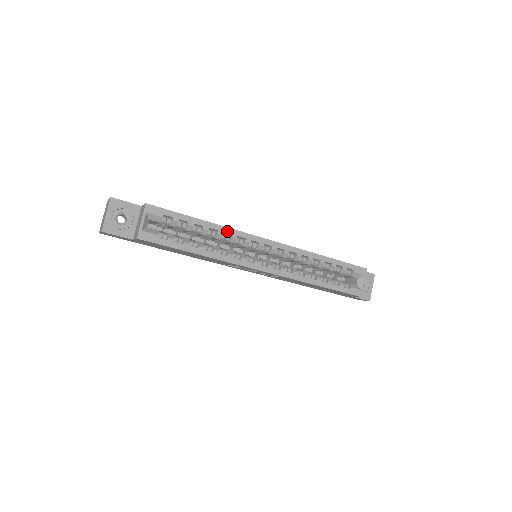
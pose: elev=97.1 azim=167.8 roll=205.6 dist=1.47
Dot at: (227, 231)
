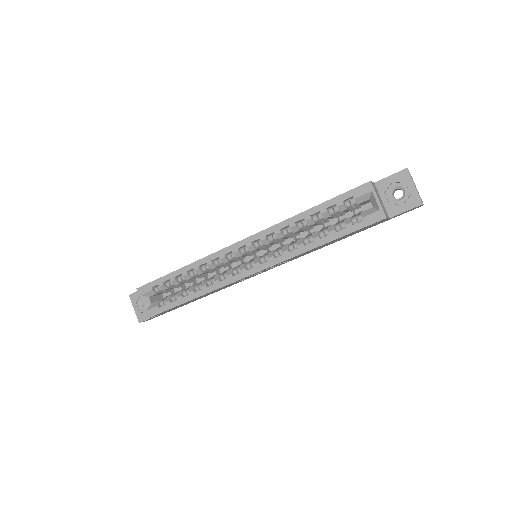
Dot at: (201, 263)
